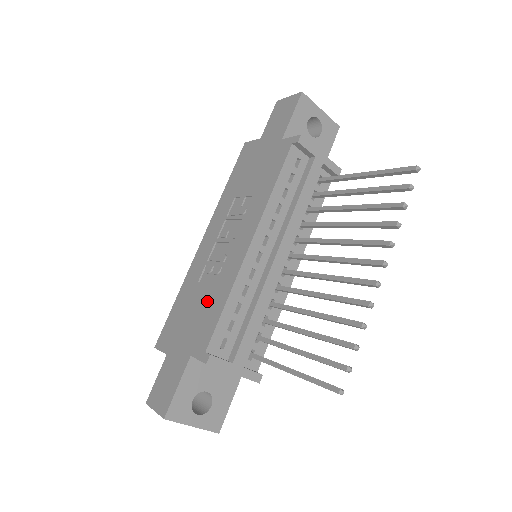
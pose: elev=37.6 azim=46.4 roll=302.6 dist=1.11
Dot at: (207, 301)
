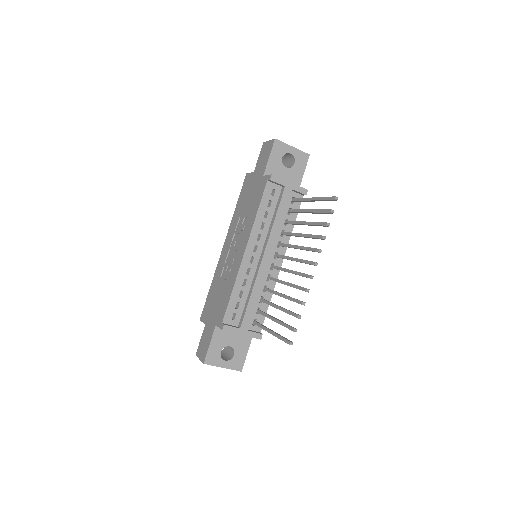
Dot at: (224, 290)
